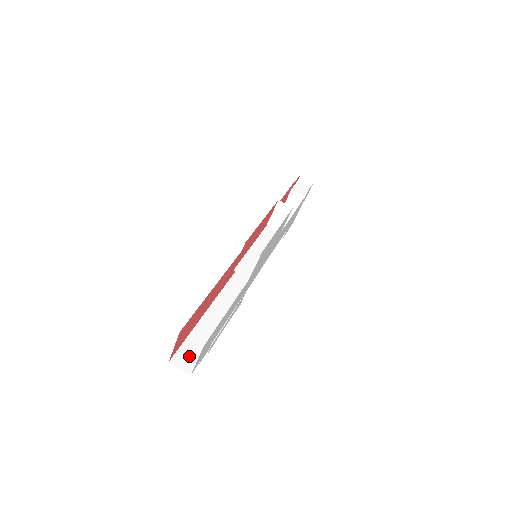
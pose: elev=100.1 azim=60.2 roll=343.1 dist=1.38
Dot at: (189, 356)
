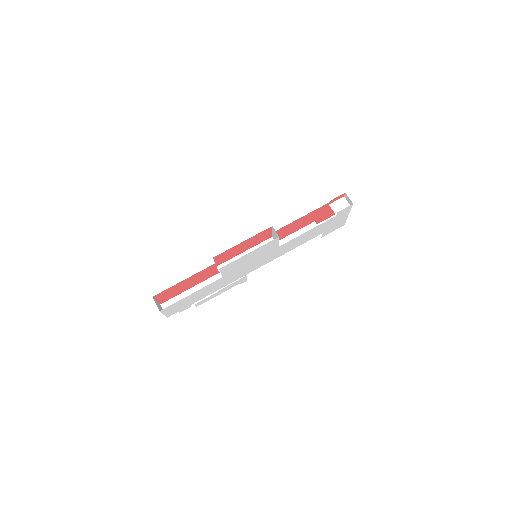
Dot at: occluded
